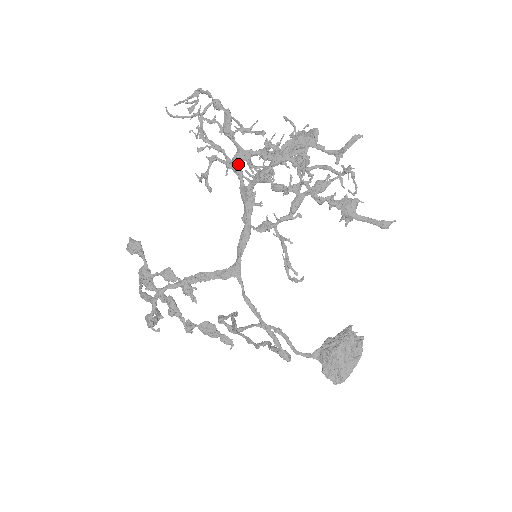
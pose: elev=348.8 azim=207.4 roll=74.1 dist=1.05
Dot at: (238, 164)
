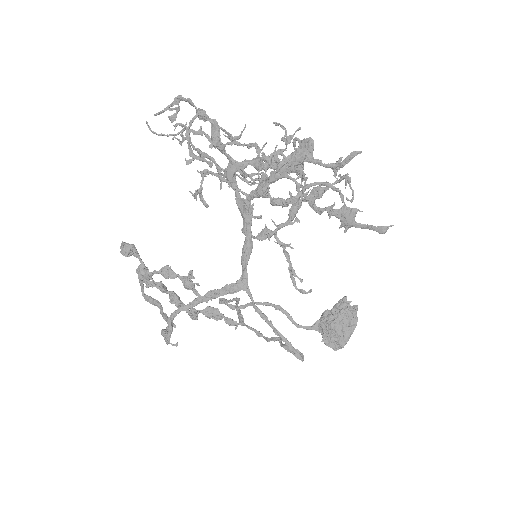
Dot at: (232, 176)
